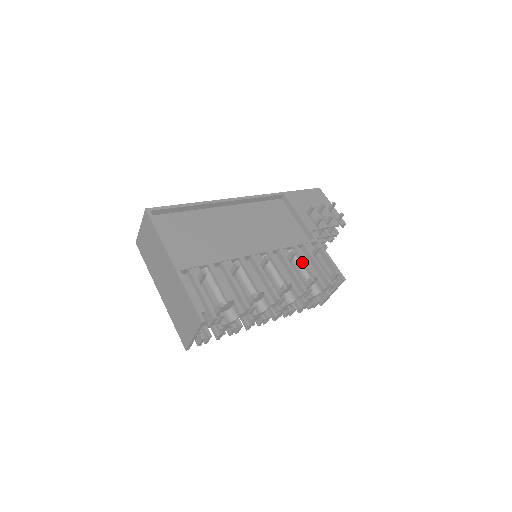
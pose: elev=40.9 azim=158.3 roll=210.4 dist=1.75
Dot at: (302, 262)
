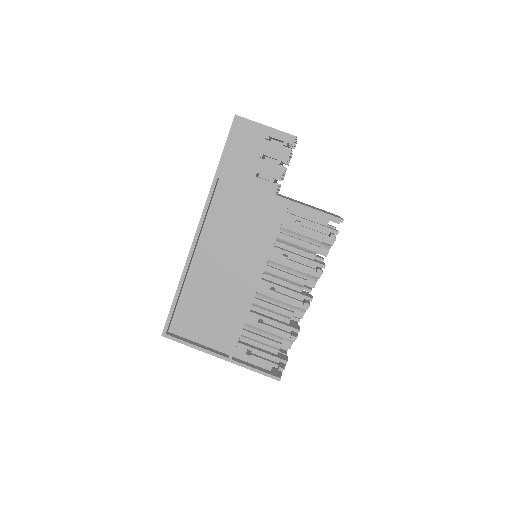
Dot at: (296, 244)
